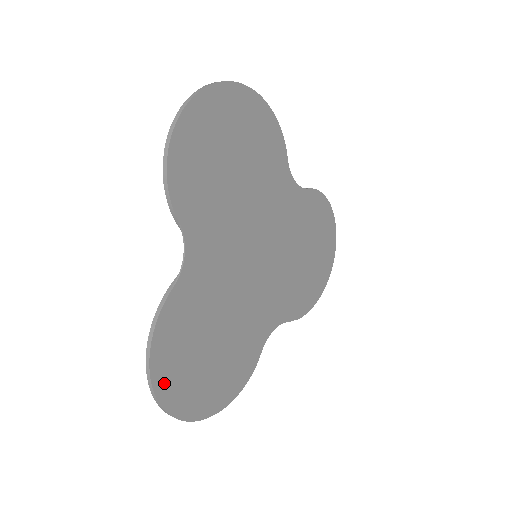
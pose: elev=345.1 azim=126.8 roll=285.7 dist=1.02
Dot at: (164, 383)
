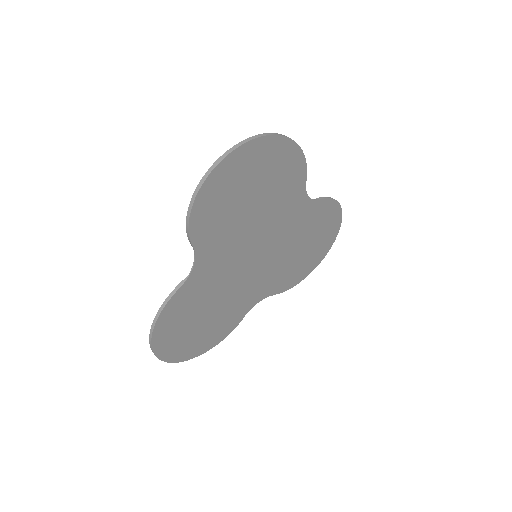
Dot at: (161, 344)
